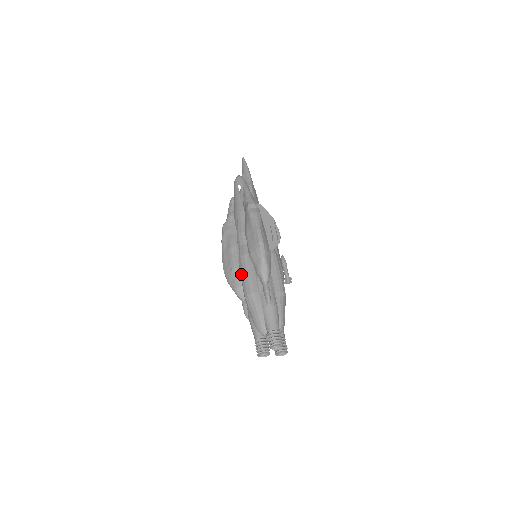
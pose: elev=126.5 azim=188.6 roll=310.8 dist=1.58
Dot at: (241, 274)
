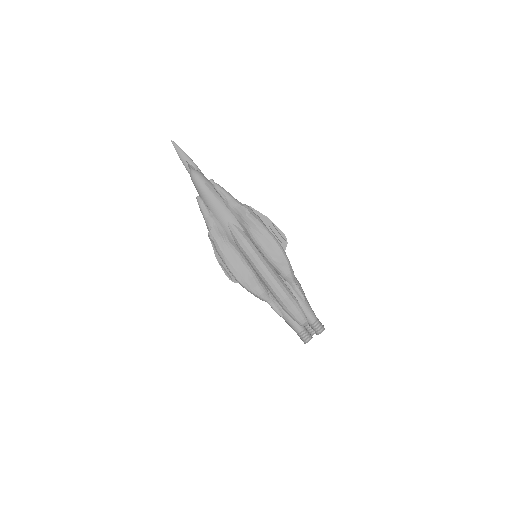
Dot at: (268, 281)
